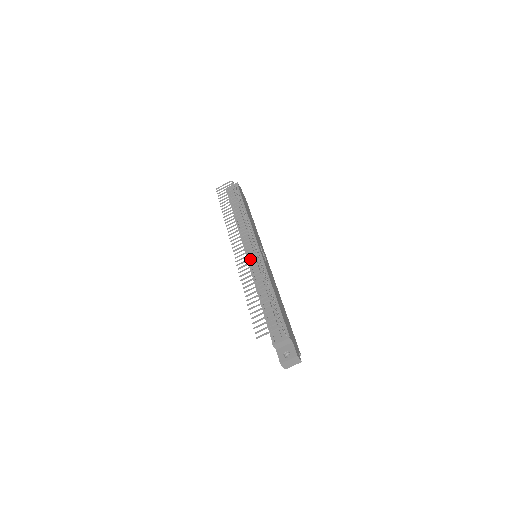
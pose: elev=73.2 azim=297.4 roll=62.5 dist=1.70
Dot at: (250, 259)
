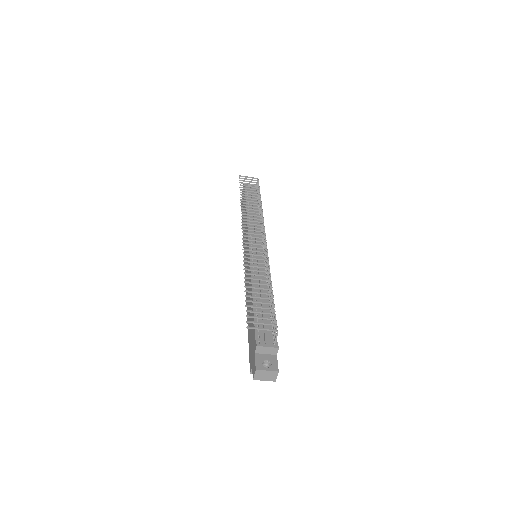
Dot at: (260, 252)
